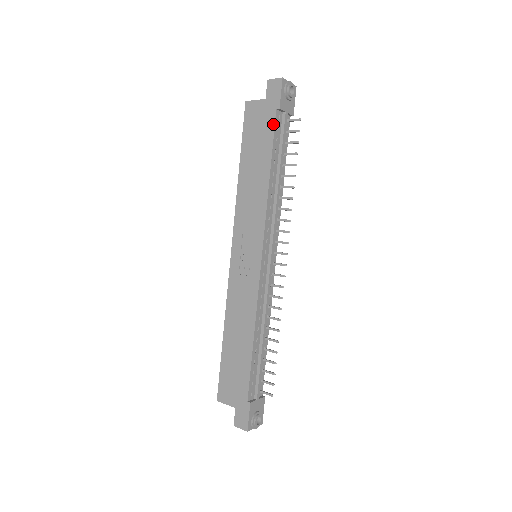
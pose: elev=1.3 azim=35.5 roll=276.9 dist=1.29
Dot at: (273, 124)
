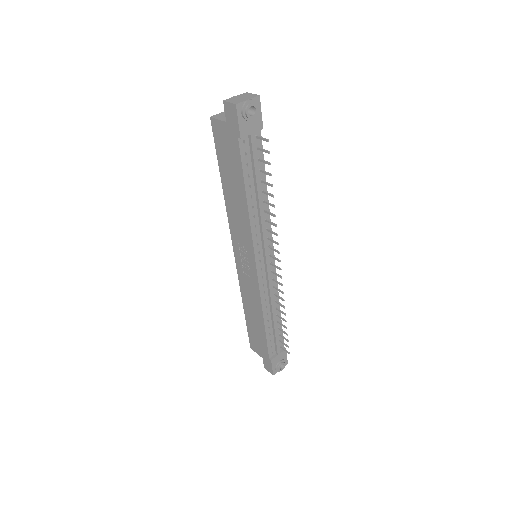
Dot at: (238, 153)
